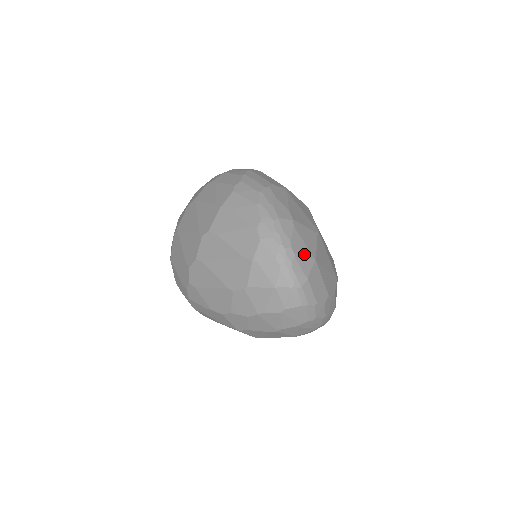
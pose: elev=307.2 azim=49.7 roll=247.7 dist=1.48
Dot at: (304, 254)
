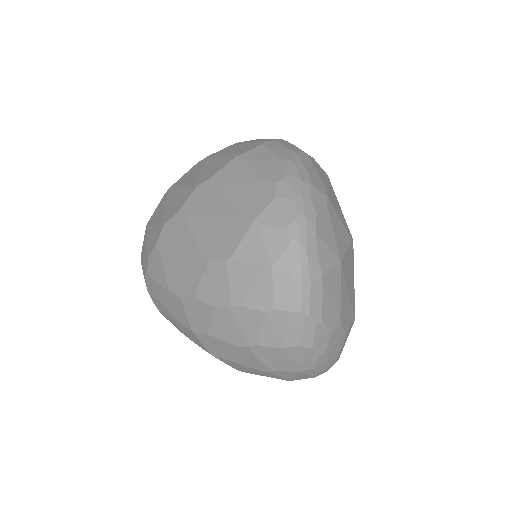
Dot at: (329, 243)
